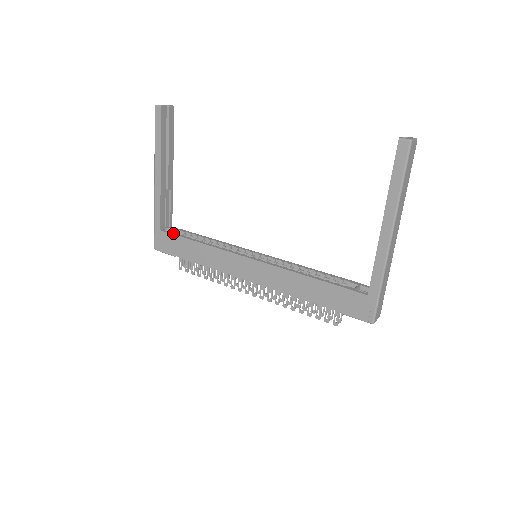
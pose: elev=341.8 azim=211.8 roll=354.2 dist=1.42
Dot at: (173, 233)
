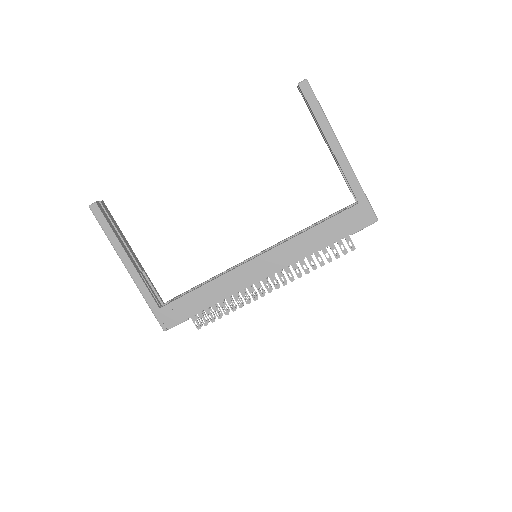
Dot at: (173, 300)
